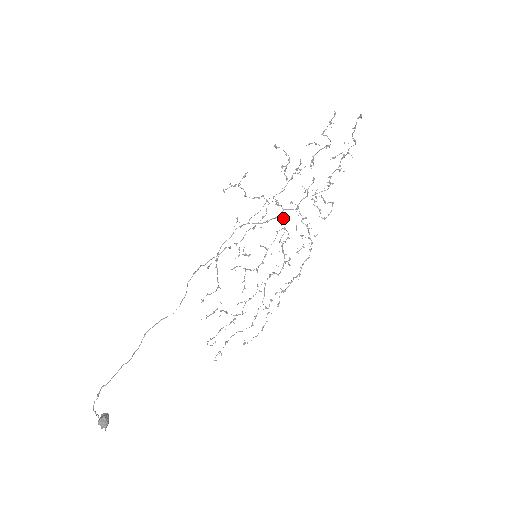
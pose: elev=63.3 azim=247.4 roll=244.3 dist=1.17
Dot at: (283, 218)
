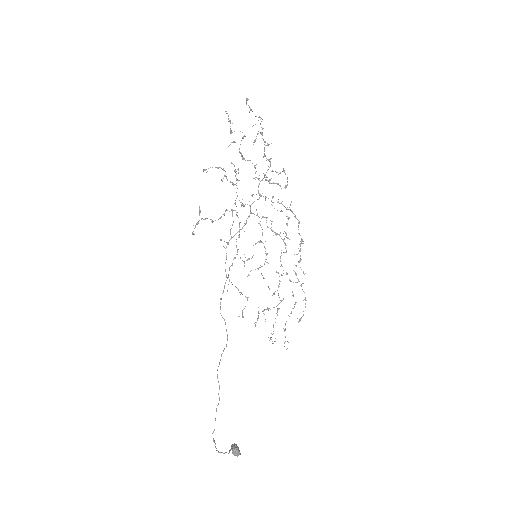
Dot at: occluded
